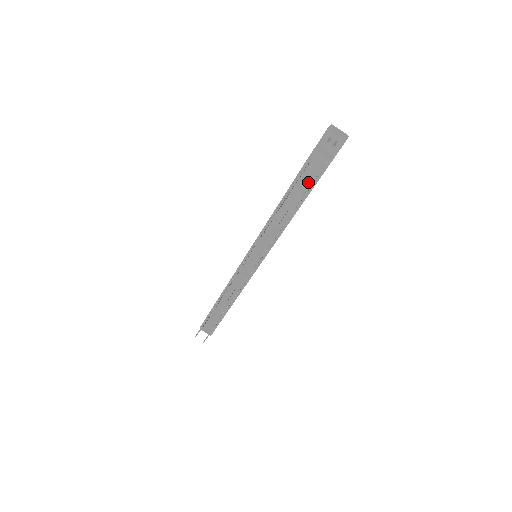
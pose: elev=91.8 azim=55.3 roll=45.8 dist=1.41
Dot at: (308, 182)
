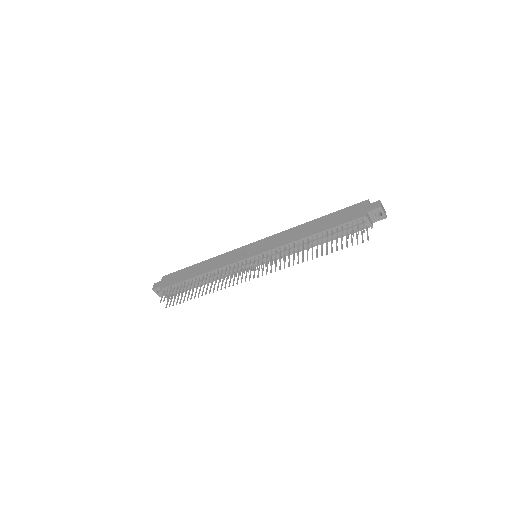
Dot at: (345, 231)
